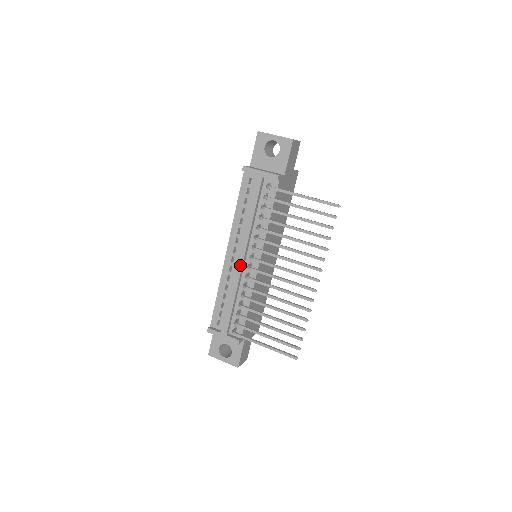
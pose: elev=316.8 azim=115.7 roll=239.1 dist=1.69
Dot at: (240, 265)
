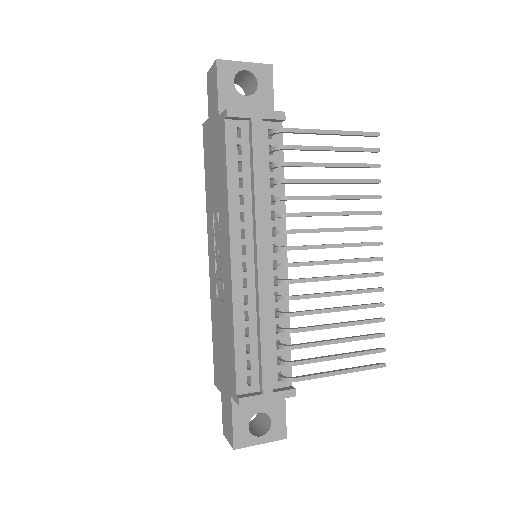
Dot at: (265, 268)
